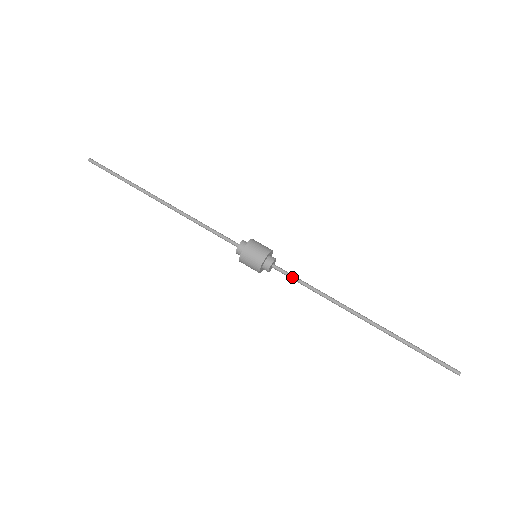
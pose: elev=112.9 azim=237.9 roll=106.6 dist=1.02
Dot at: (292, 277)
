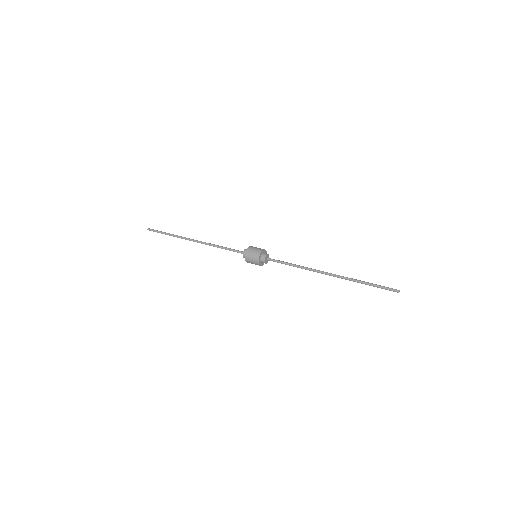
Dot at: (280, 262)
